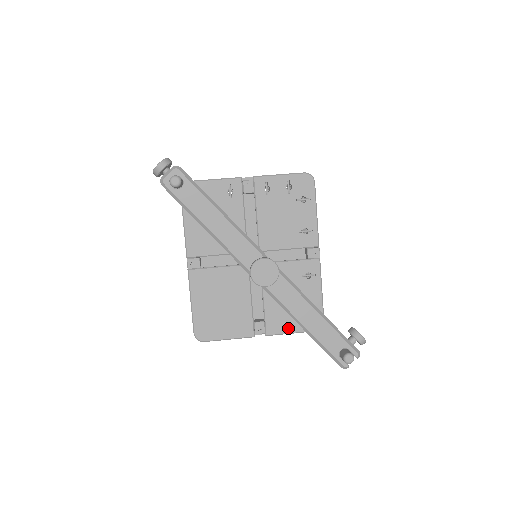
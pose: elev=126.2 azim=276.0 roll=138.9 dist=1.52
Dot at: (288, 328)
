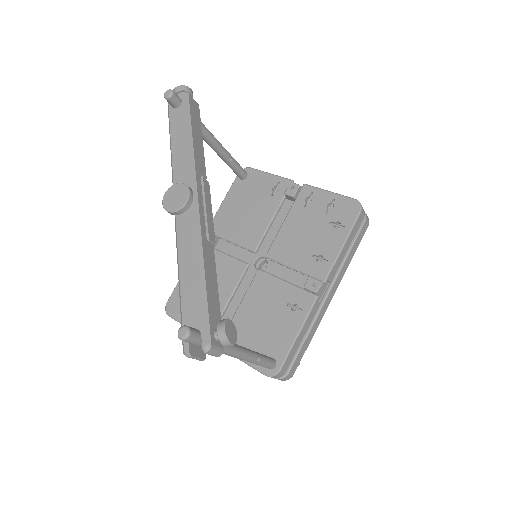
Dot at: occluded
